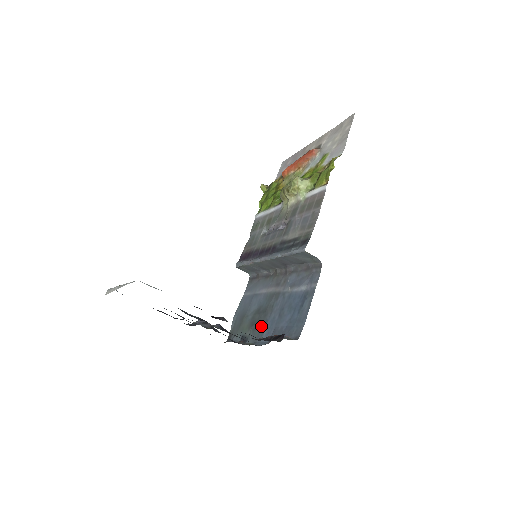
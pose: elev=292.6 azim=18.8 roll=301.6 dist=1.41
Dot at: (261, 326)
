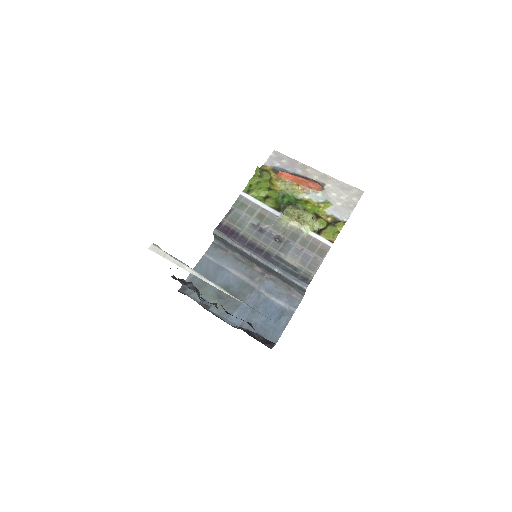
Dot at: (231, 306)
